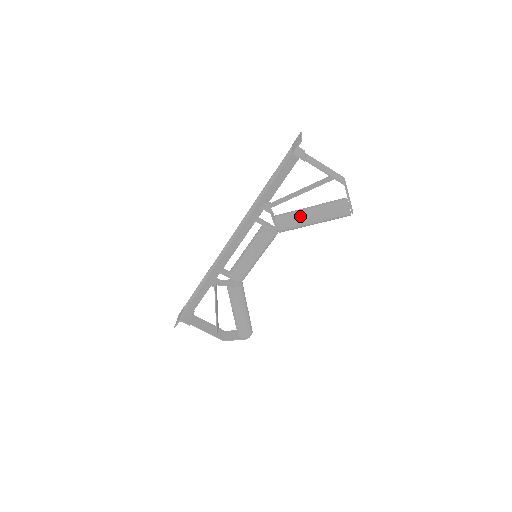
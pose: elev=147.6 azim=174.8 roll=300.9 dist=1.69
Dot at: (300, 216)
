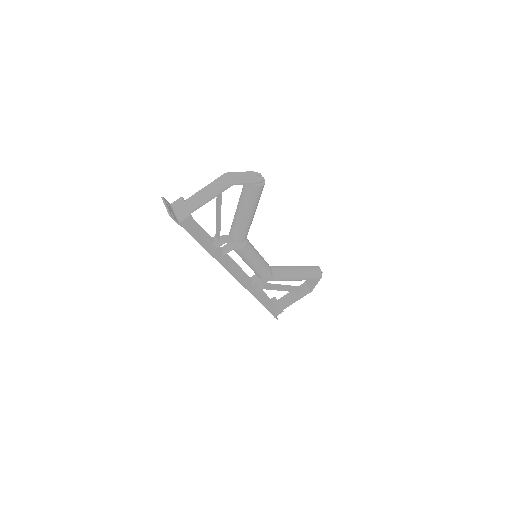
Dot at: (240, 223)
